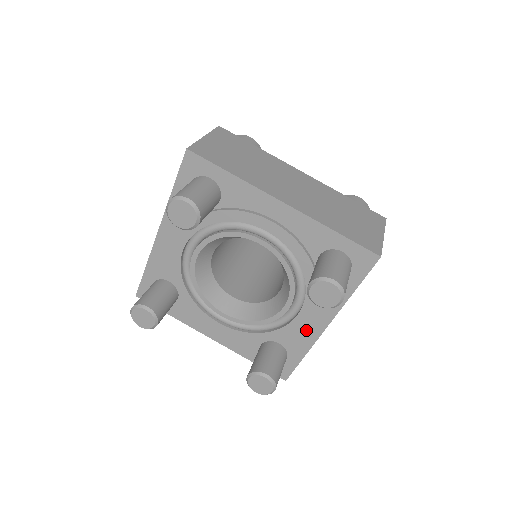
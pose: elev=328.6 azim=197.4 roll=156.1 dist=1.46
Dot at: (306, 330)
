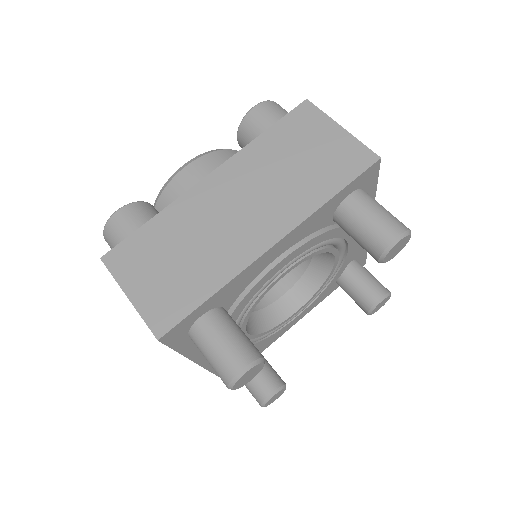
Dot at: occluded
